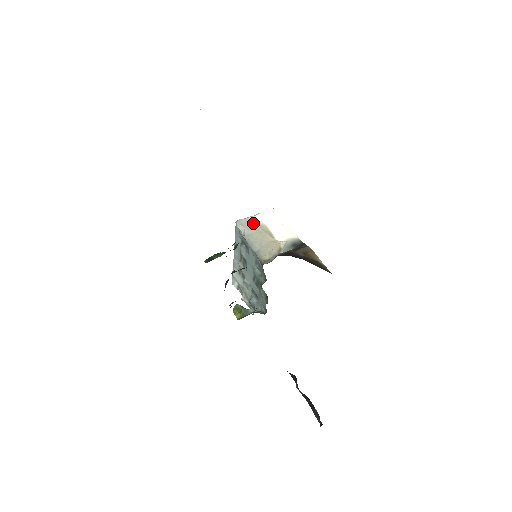
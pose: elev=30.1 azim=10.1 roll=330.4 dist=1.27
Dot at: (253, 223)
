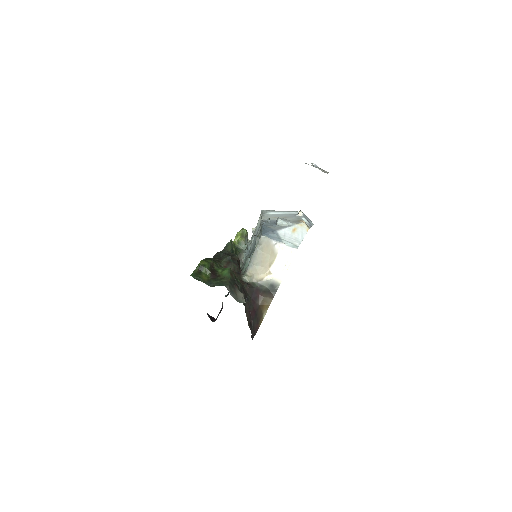
Dot at: (270, 247)
